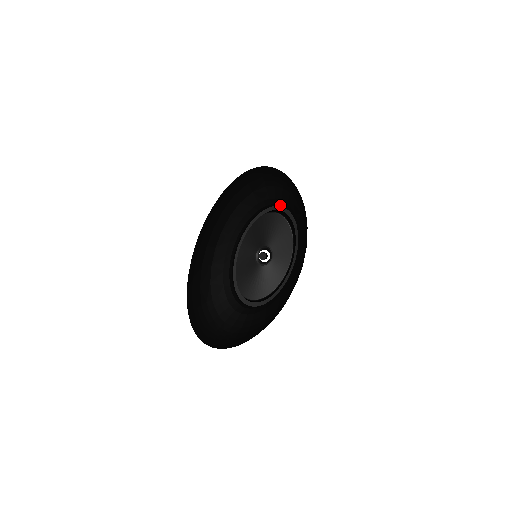
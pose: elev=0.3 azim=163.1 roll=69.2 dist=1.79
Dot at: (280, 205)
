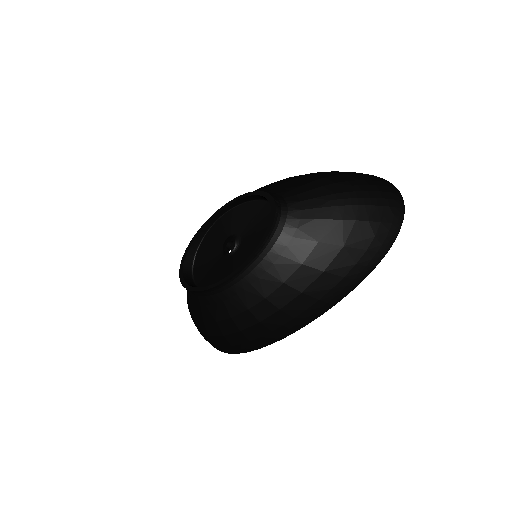
Dot at: (284, 201)
